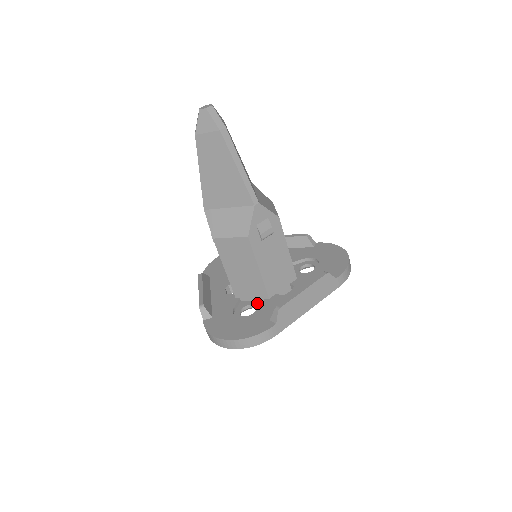
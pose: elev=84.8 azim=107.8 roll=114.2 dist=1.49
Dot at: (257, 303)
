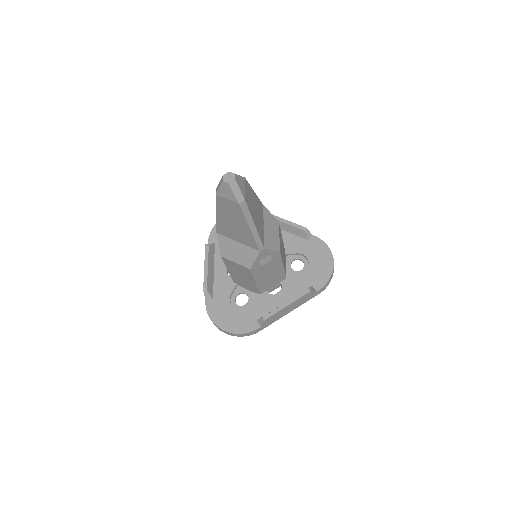
Dot at: (250, 293)
